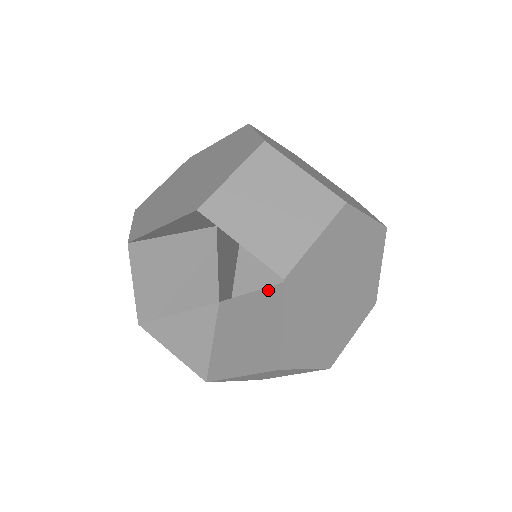
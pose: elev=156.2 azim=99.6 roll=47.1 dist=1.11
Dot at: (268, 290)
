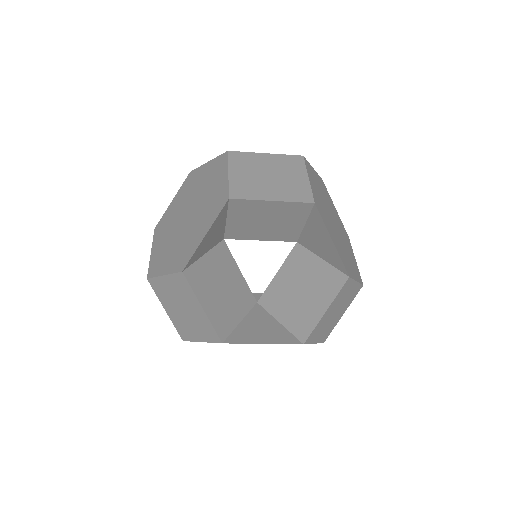
Dot at: (289, 258)
